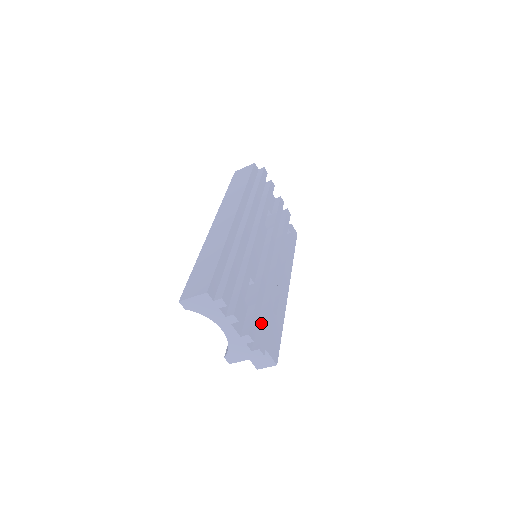
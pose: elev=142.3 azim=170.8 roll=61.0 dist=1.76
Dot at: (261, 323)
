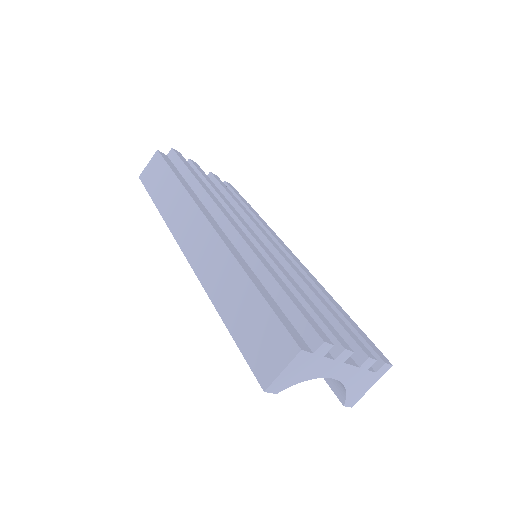
Dot at: occluded
